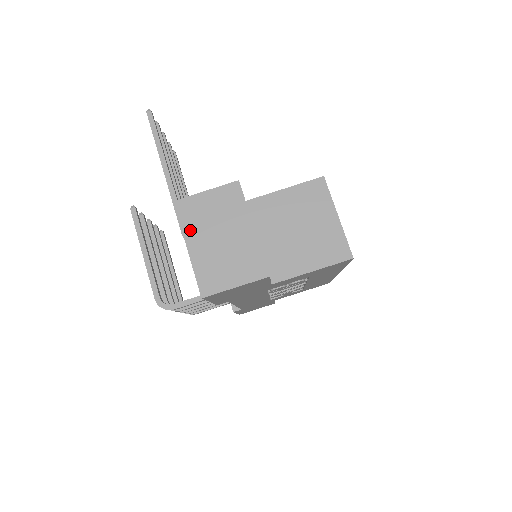
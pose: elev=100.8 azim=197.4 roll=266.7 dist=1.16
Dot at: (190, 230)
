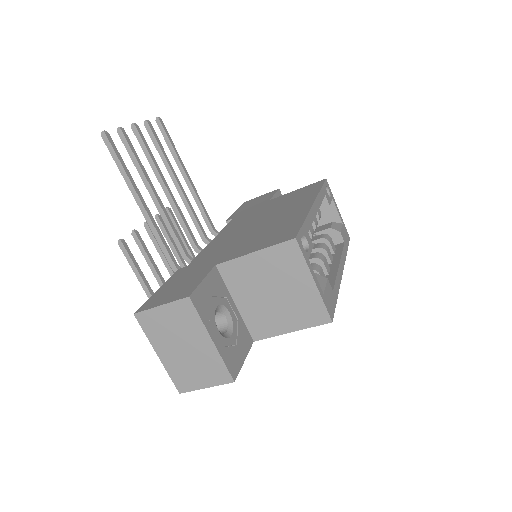
Dot at: (155, 340)
